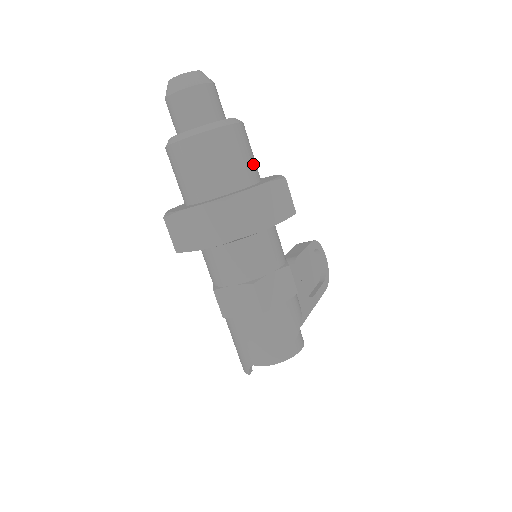
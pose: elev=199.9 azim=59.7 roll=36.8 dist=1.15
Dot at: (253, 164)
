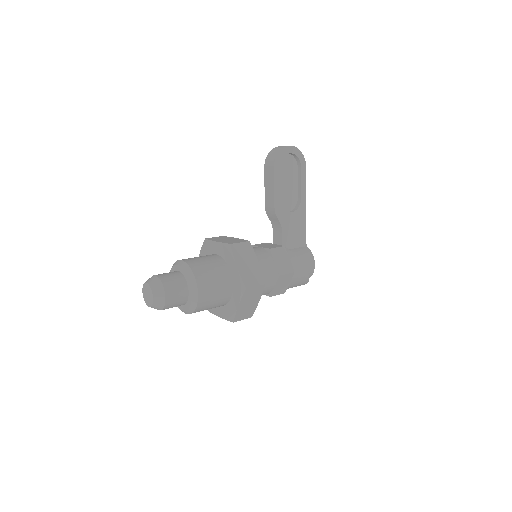
Dot at: (222, 285)
